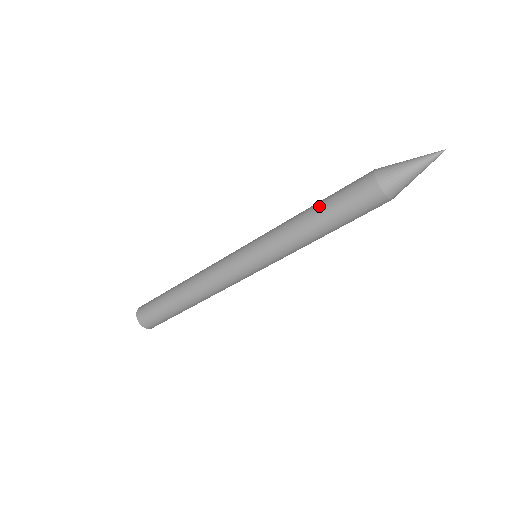
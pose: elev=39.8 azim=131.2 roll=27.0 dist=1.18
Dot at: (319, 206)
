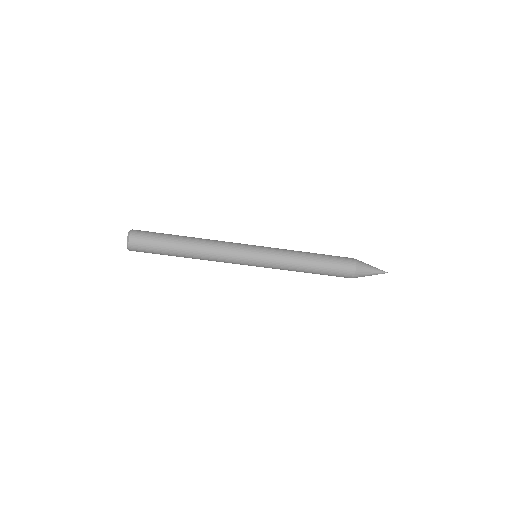
Dot at: (318, 255)
